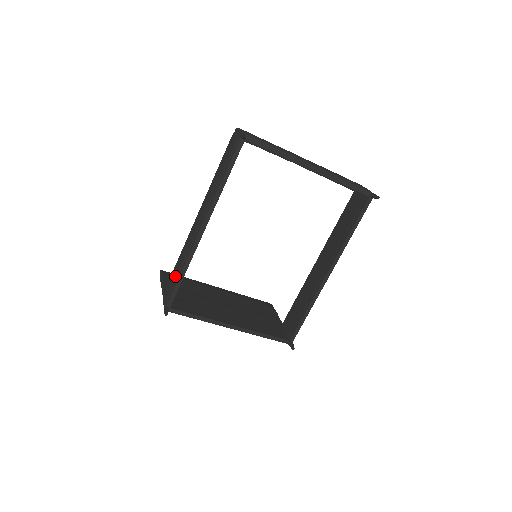
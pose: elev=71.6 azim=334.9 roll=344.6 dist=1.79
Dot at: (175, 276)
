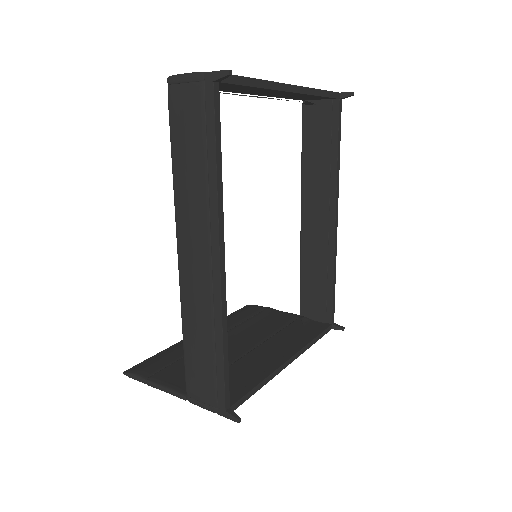
Dot at: (208, 360)
